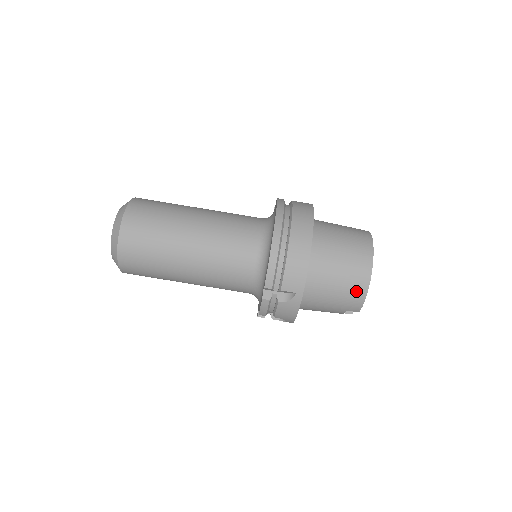
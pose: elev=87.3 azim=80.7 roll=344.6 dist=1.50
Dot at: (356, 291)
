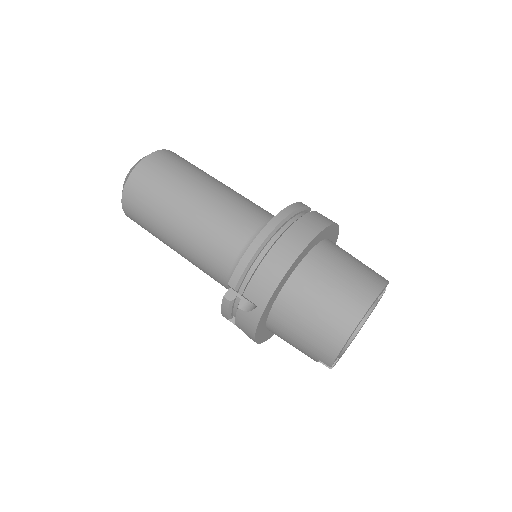
Dot at: (330, 339)
